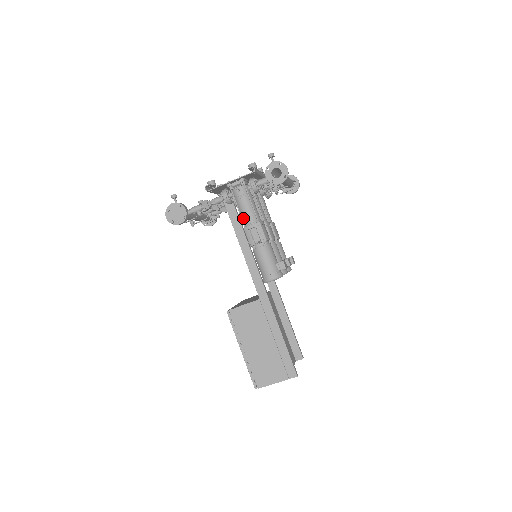
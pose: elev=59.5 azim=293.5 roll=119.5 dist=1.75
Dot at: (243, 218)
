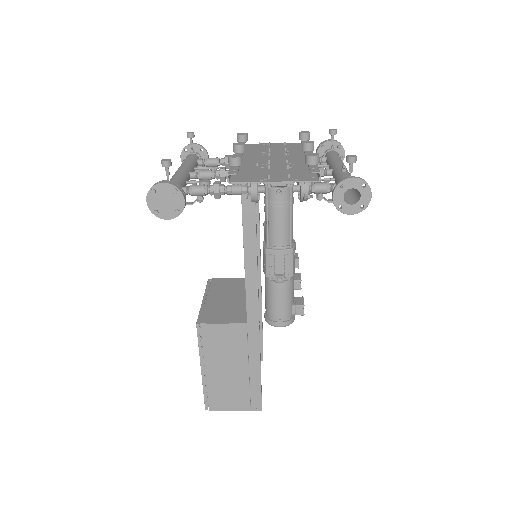
Dot at: (269, 234)
